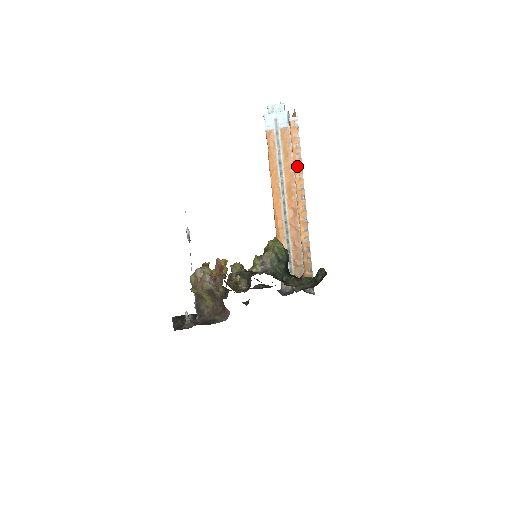
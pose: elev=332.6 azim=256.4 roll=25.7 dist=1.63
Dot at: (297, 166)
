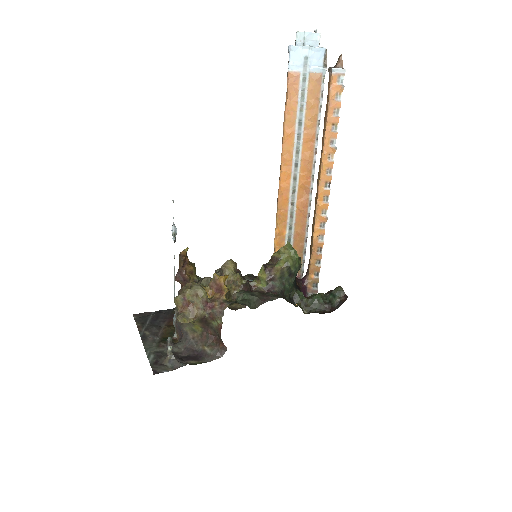
Dot at: (329, 141)
